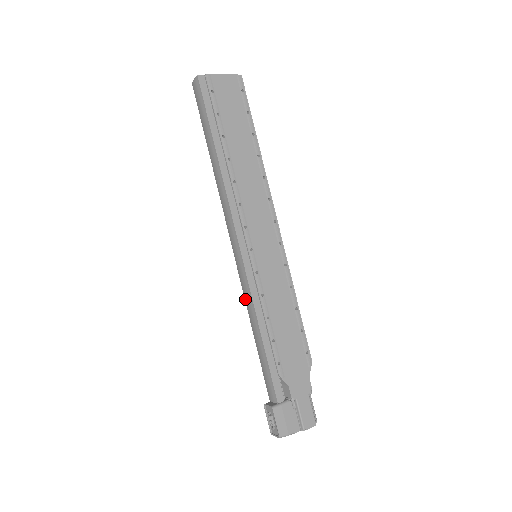
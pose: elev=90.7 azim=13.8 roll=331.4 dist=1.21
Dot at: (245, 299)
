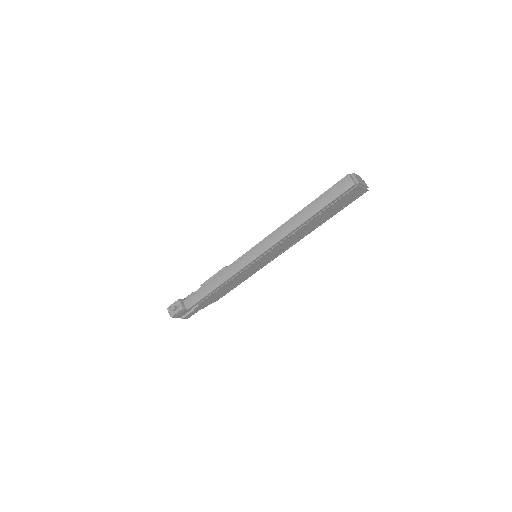
Dot at: (228, 268)
